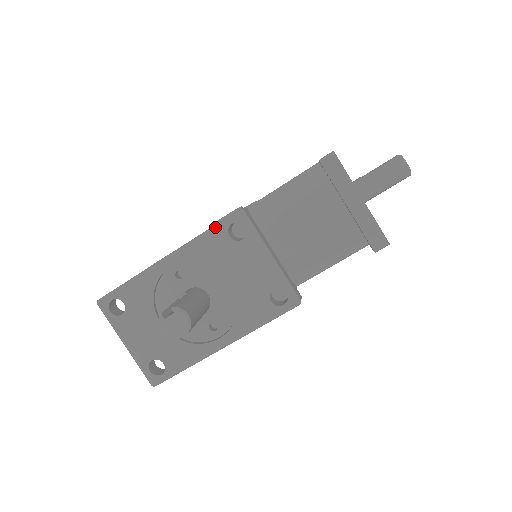
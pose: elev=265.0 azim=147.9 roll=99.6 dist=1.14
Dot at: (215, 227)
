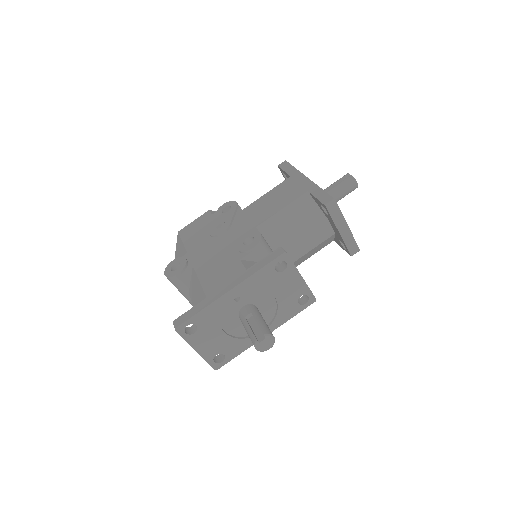
Dot at: (266, 266)
